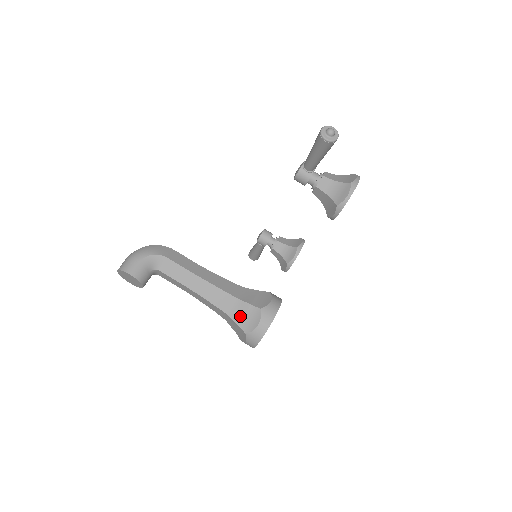
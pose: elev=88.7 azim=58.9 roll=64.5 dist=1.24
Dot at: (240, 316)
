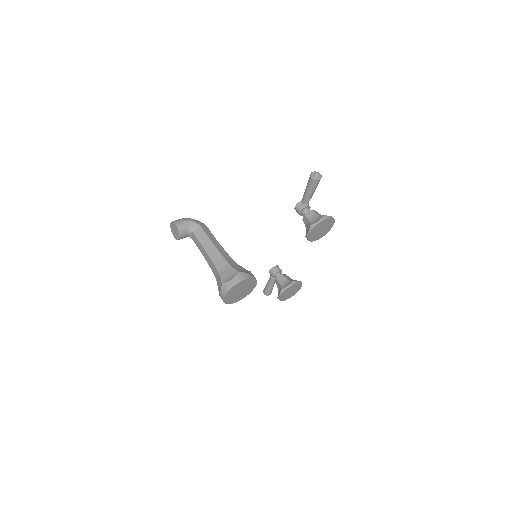
Dot at: (224, 273)
